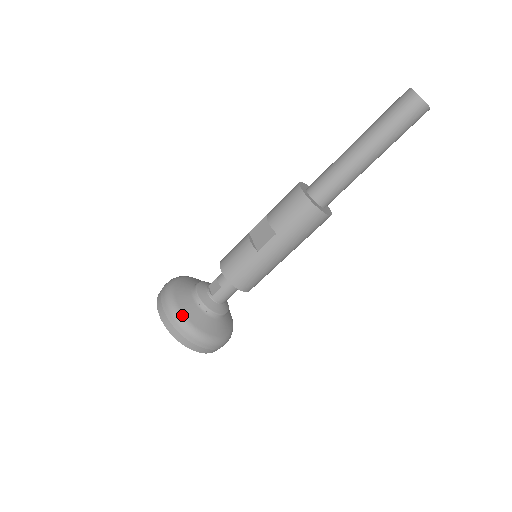
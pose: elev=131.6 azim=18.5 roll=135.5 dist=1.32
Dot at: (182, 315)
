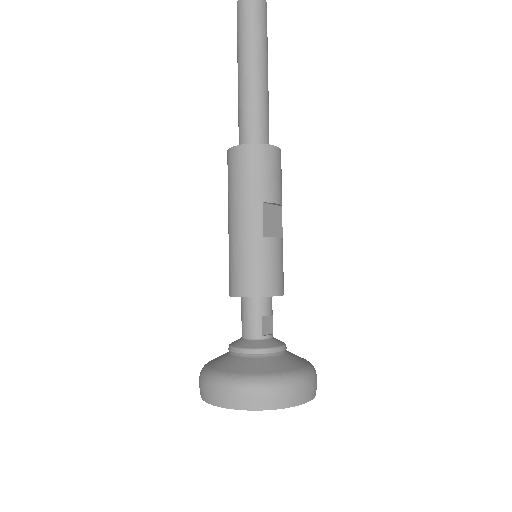
Dot at: (206, 364)
